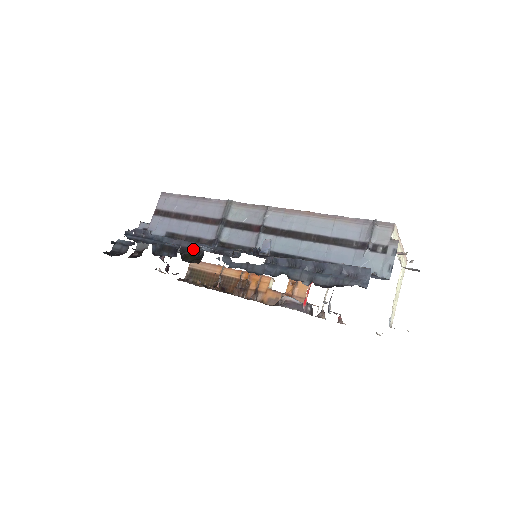
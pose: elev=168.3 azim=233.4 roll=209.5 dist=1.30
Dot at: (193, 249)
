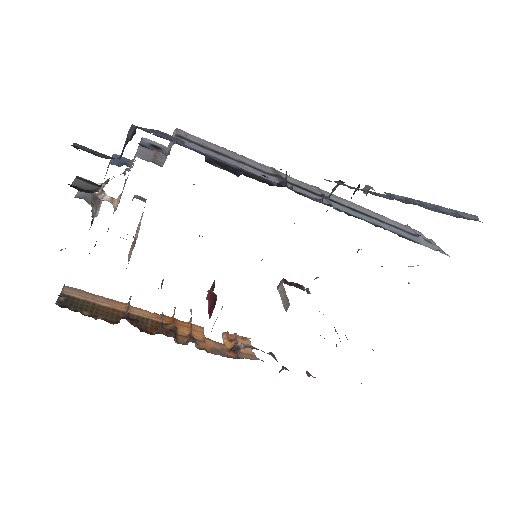
Dot at: (261, 178)
